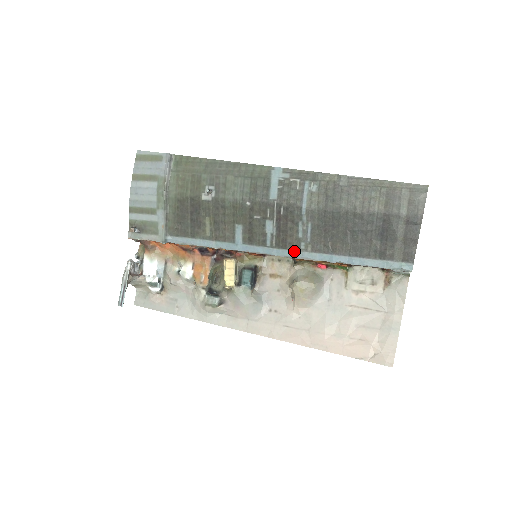
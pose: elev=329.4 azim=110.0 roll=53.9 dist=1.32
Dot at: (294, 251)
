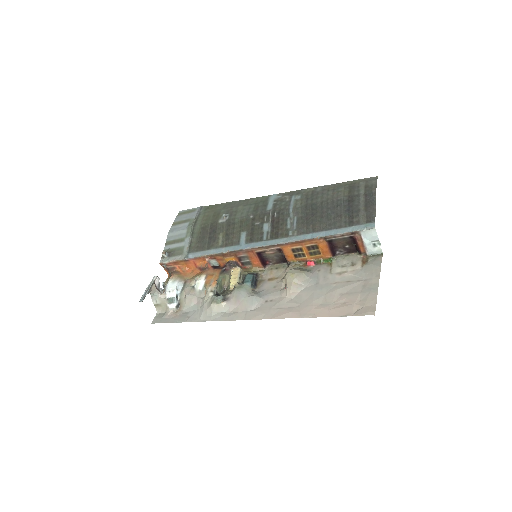
Dot at: (284, 238)
